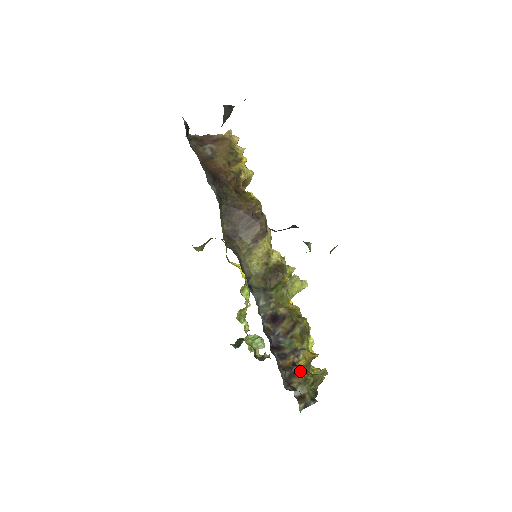
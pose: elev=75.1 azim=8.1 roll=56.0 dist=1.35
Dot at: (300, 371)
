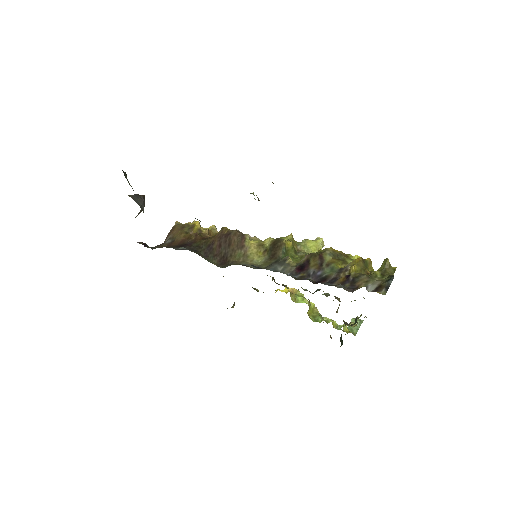
Dot at: (358, 275)
